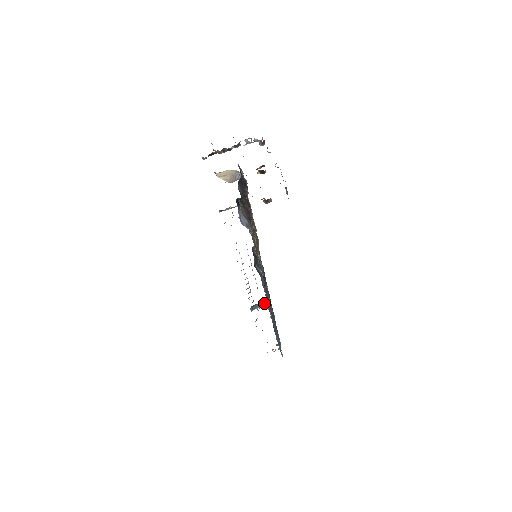
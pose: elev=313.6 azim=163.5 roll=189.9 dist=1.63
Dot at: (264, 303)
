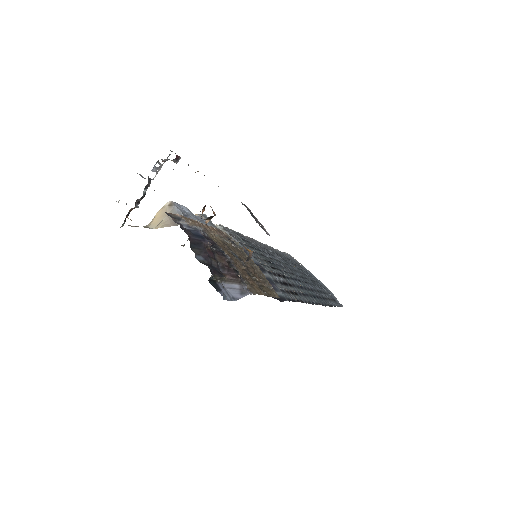
Dot at: occluded
